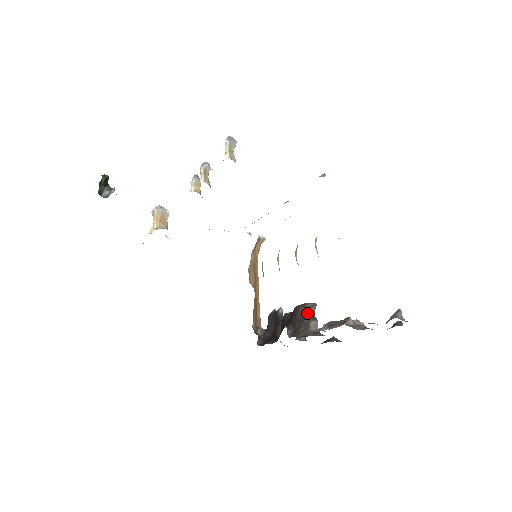
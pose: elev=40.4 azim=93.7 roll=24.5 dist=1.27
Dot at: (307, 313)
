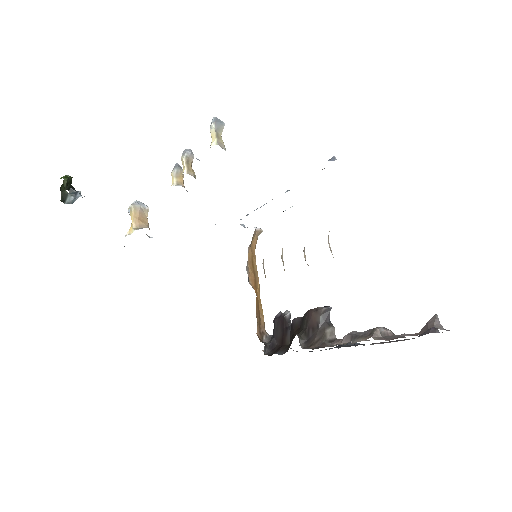
Dot at: (321, 319)
